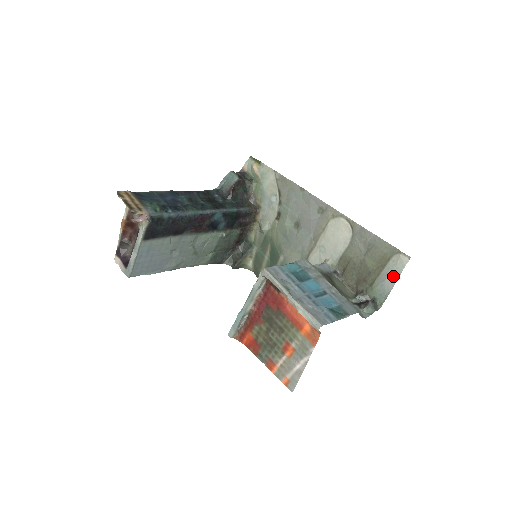
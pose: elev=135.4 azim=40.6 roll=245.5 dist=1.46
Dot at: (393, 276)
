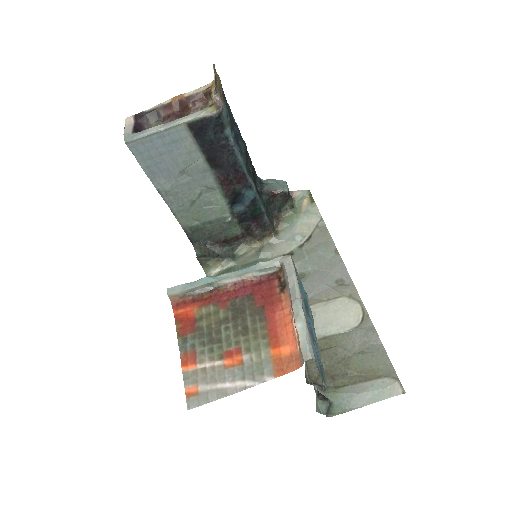
Dot at: (371, 396)
